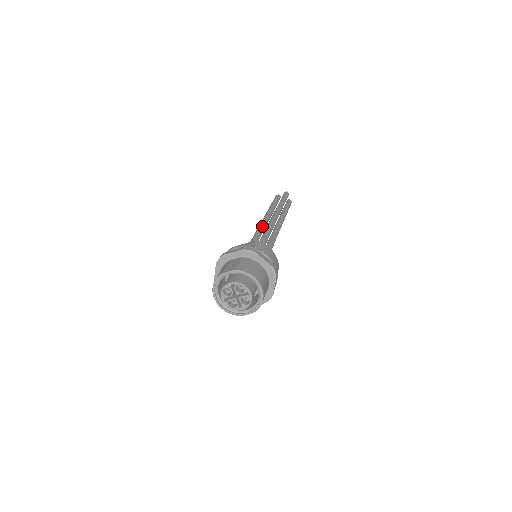
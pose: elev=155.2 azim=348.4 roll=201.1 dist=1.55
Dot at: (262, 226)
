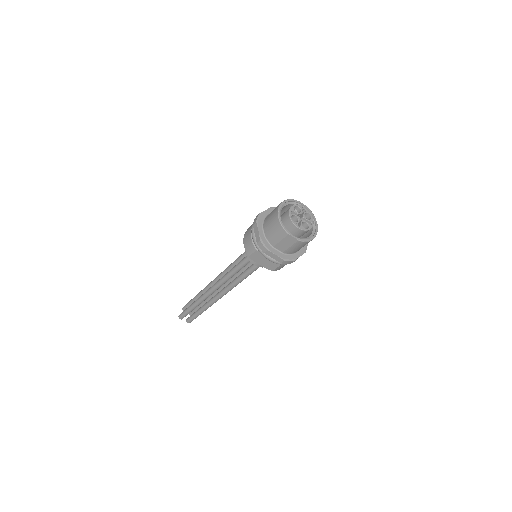
Dot at: occluded
